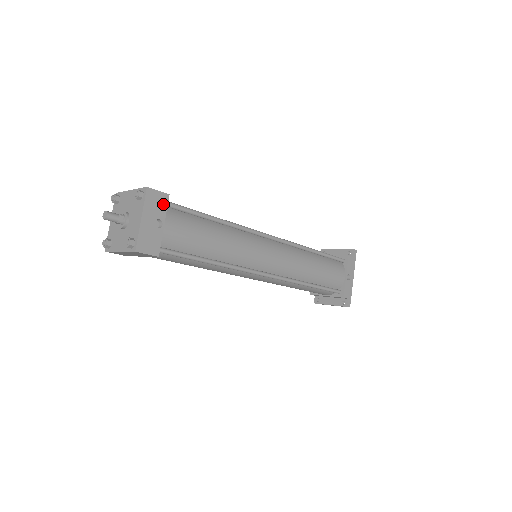
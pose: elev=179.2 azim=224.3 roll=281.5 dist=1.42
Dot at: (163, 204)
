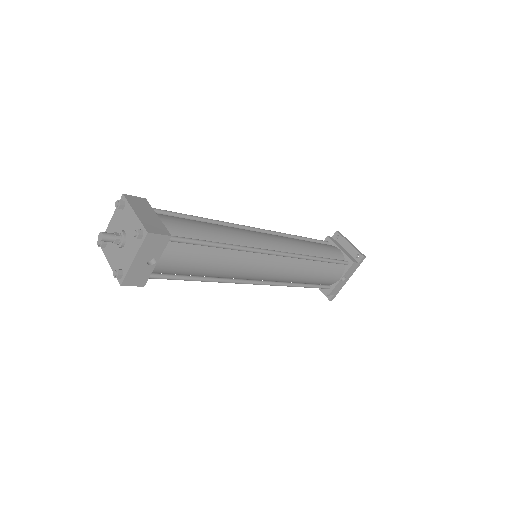
Dot at: (162, 245)
